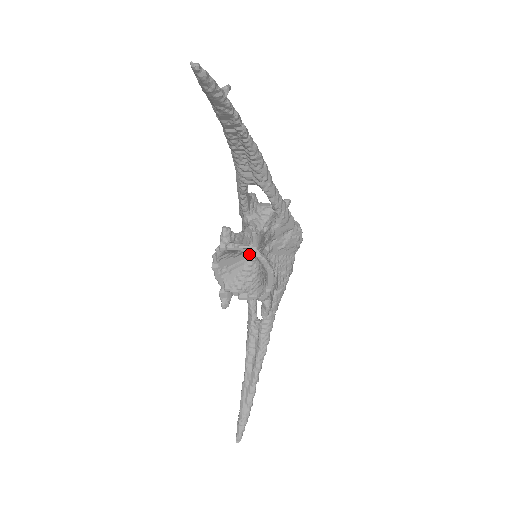
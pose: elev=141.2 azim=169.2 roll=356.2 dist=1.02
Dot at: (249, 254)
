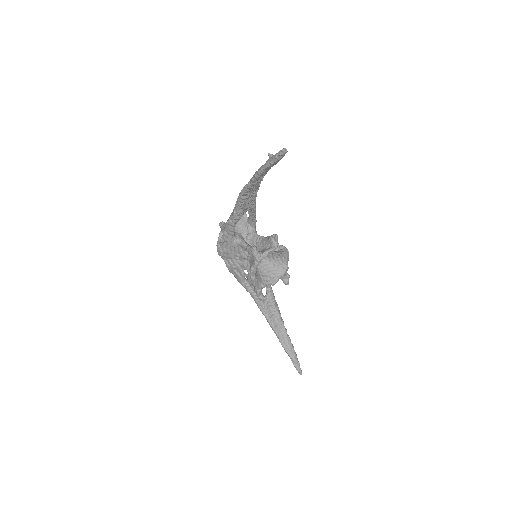
Dot at: occluded
